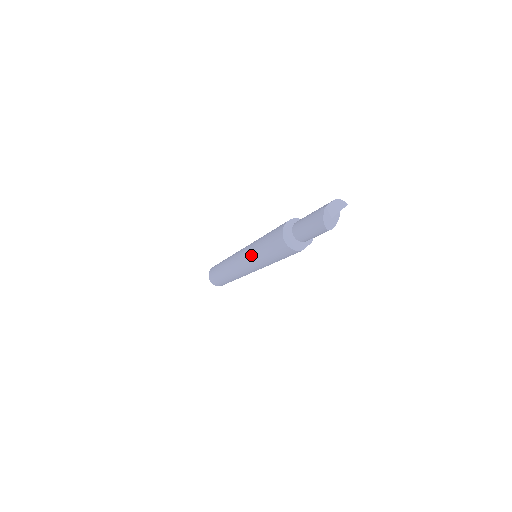
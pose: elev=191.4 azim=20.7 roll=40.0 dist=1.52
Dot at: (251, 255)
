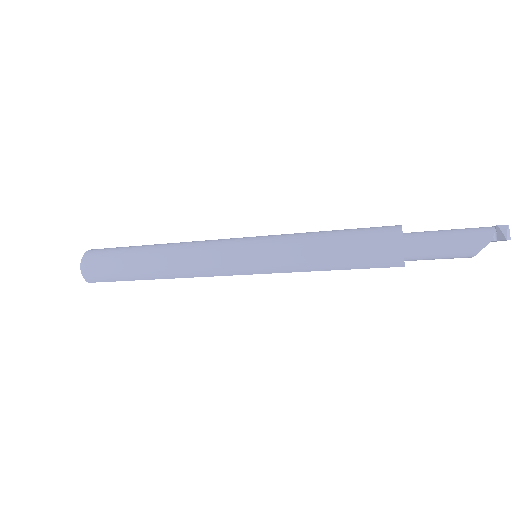
Dot at: (283, 245)
